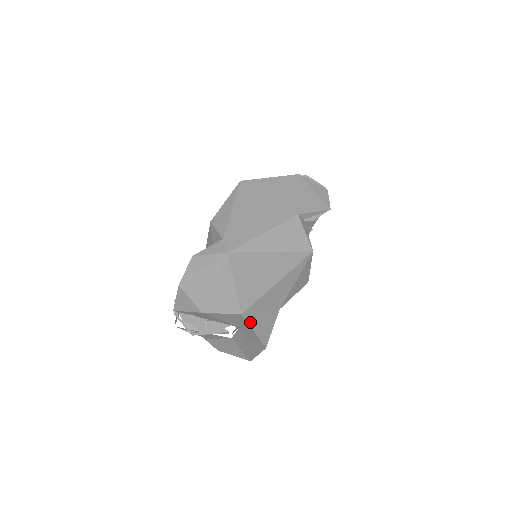
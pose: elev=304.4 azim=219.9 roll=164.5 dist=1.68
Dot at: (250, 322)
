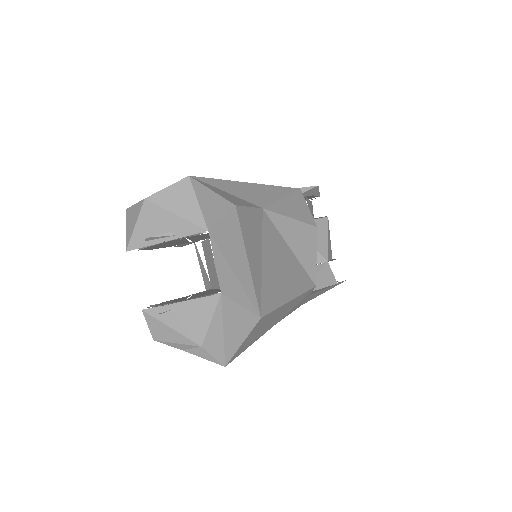
Dot at: (204, 185)
